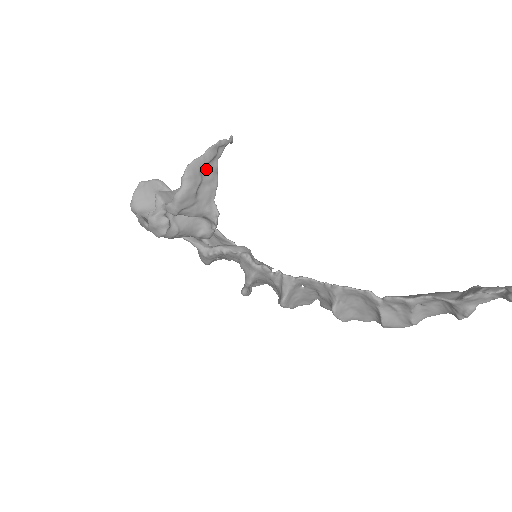
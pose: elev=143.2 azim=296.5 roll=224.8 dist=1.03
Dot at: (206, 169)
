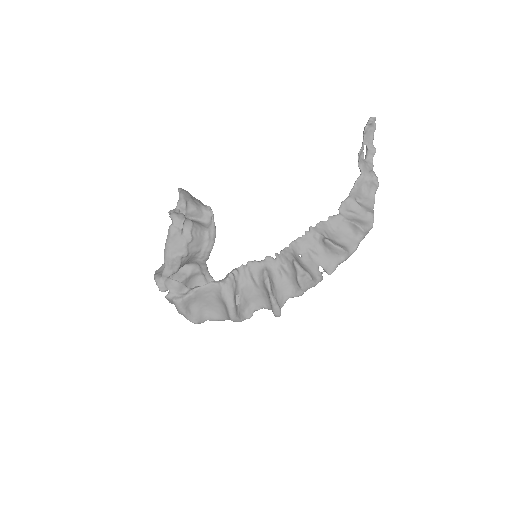
Dot at: occluded
